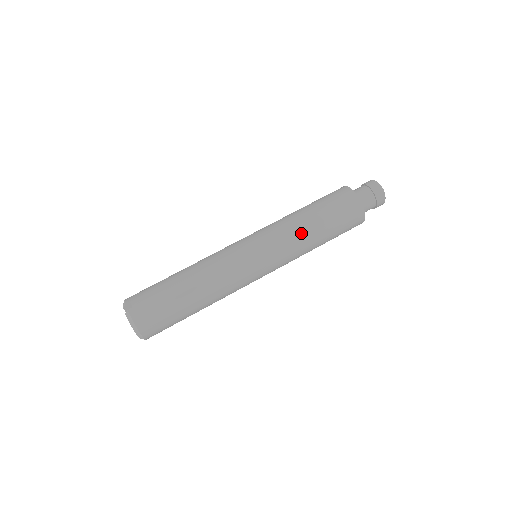
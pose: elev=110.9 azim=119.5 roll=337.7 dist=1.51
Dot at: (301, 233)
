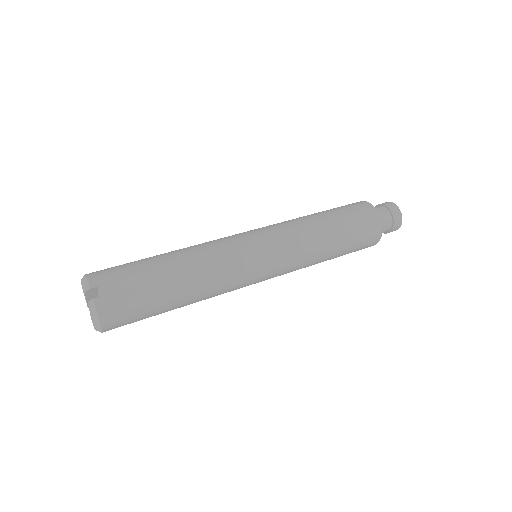
Dot at: (317, 249)
